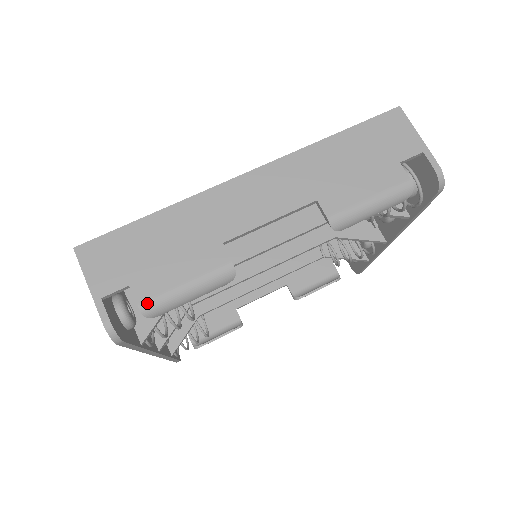
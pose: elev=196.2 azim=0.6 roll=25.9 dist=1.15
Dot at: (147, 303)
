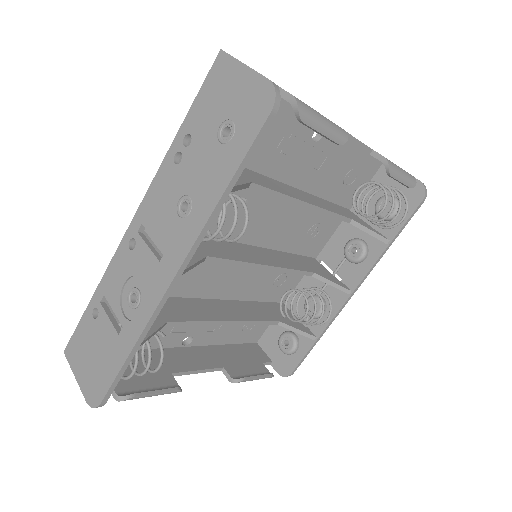
Dot at: (300, 100)
